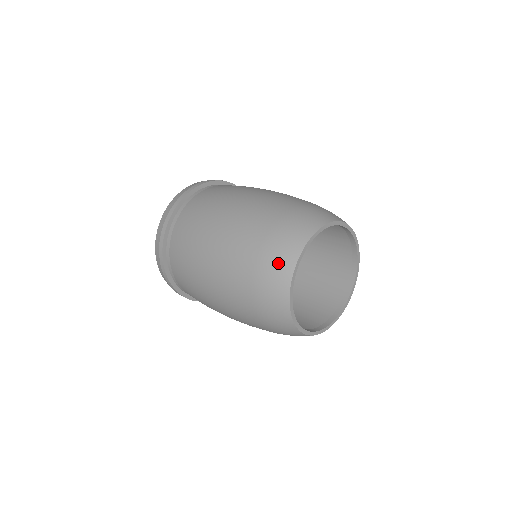
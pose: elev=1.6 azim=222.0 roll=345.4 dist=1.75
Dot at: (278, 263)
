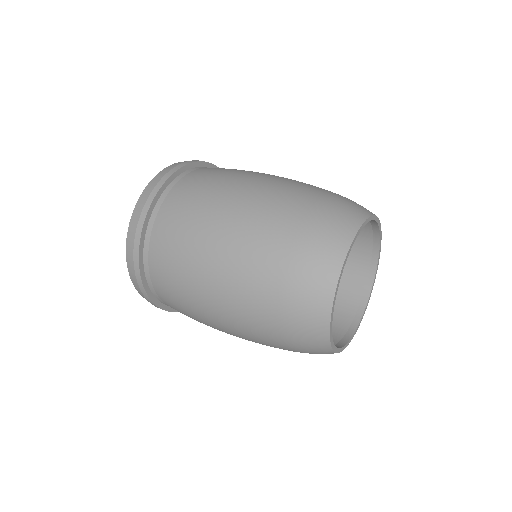
Dot at: (316, 276)
